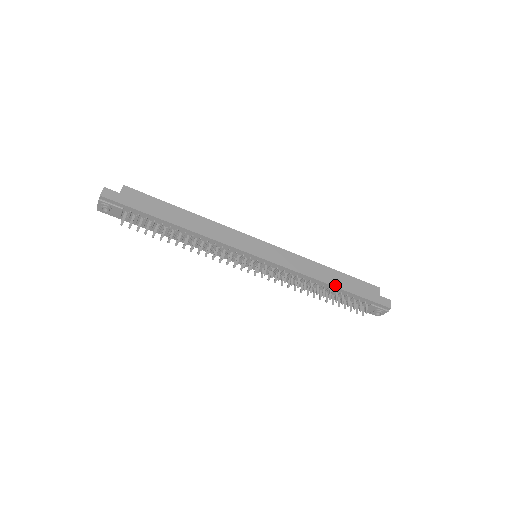
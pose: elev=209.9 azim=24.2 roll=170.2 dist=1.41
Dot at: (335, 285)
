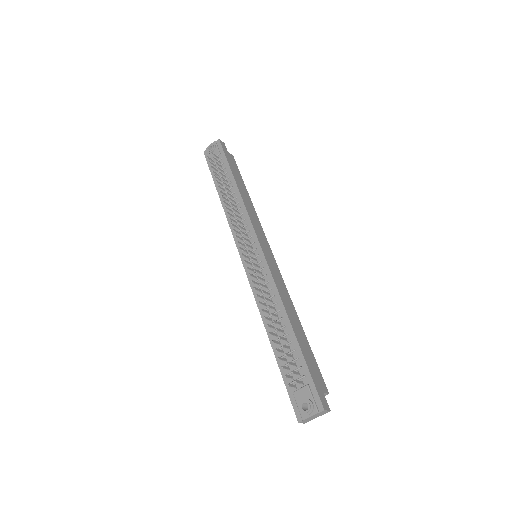
Dot at: (293, 327)
